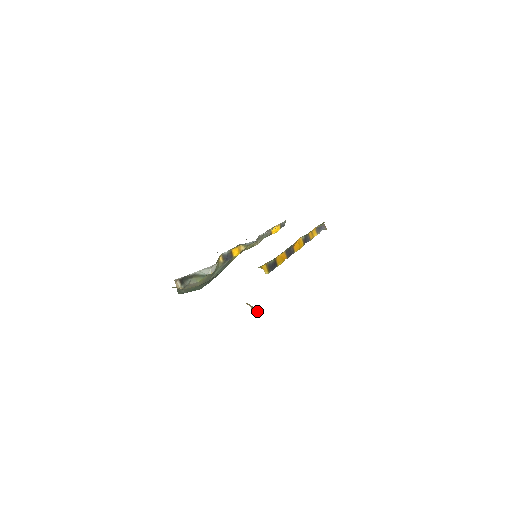
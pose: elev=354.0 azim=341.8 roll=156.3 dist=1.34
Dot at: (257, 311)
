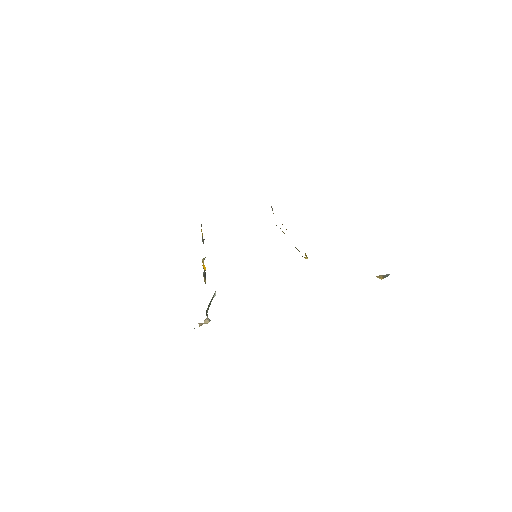
Dot at: (387, 276)
